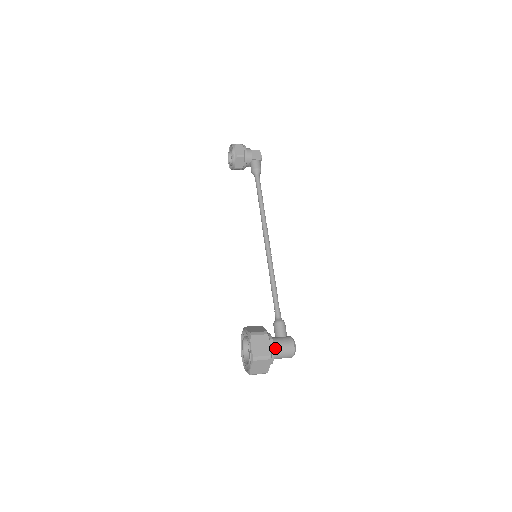
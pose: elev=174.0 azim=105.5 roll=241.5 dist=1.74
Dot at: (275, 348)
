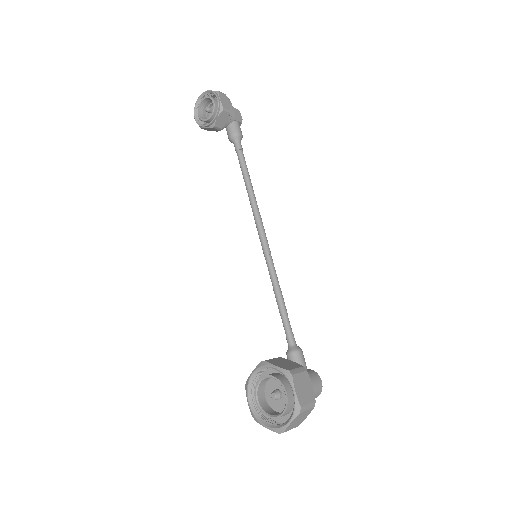
Dot at: occluded
